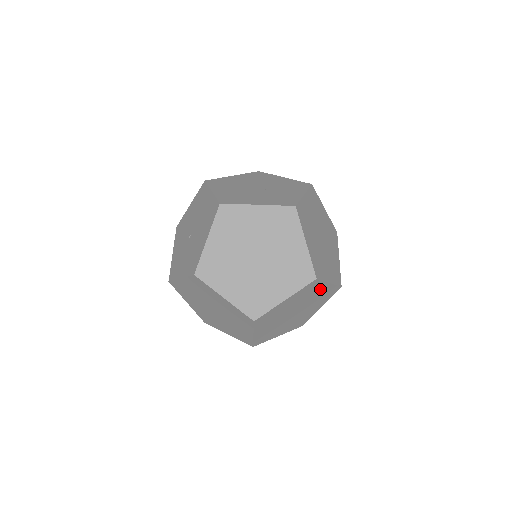
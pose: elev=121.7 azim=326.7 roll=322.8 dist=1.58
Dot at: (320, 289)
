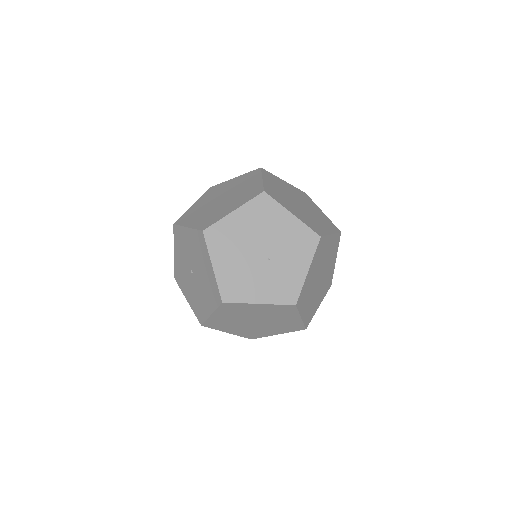
Dot at: occluded
